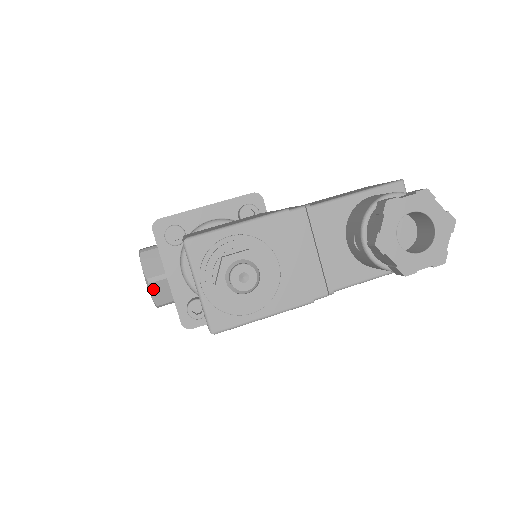
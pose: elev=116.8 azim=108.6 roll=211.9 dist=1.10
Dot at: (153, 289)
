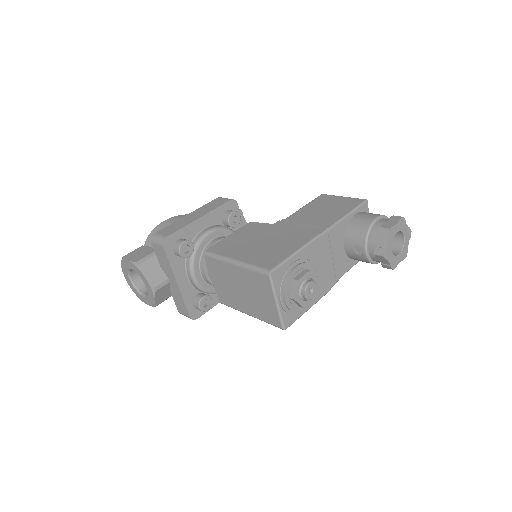
Dot at: (157, 294)
